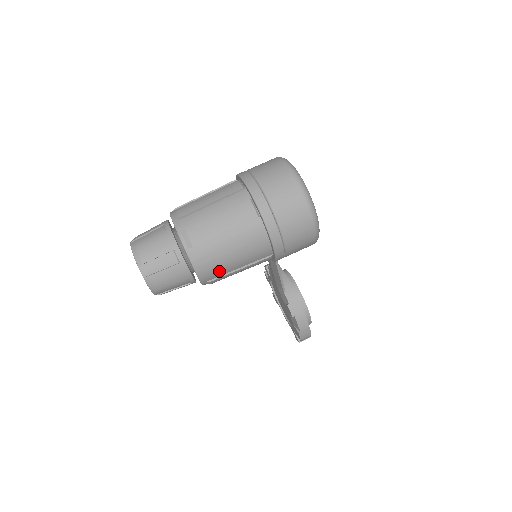
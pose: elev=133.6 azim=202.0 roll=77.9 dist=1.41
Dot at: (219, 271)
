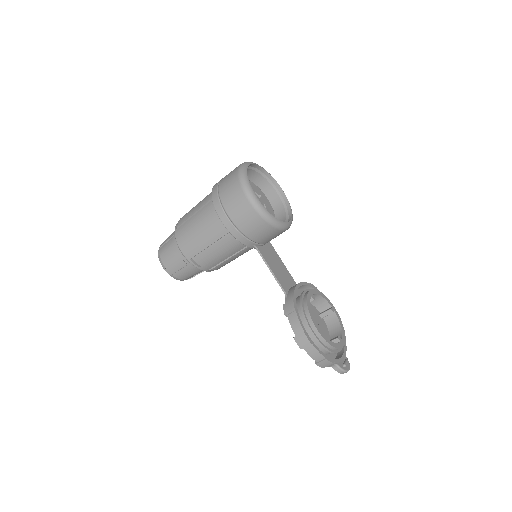
Dot at: (194, 247)
